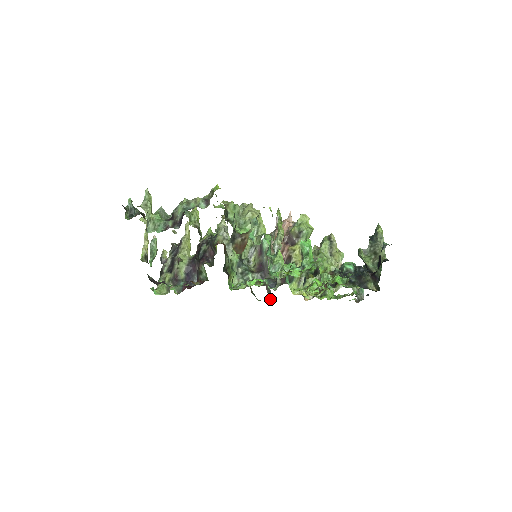
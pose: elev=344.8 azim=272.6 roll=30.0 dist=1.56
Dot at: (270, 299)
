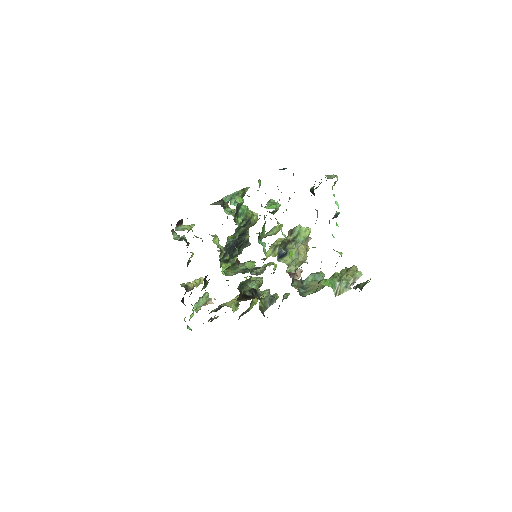
Dot at: occluded
